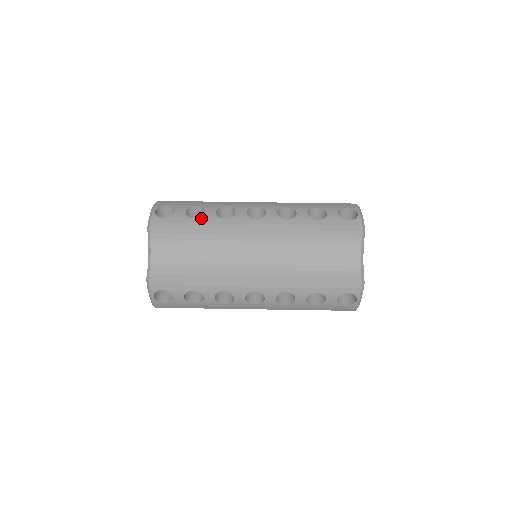
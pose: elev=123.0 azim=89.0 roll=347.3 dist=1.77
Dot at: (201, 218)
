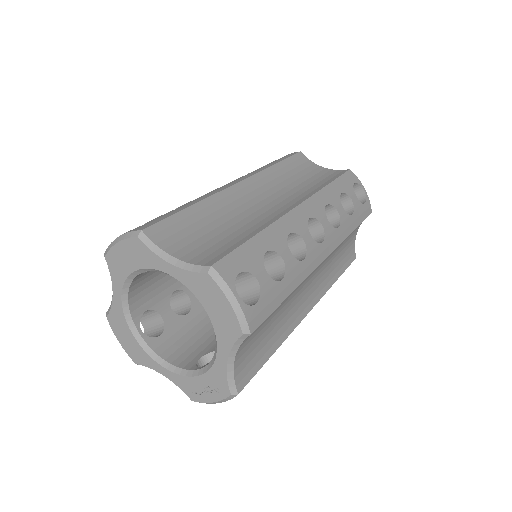
Dot at: (181, 206)
